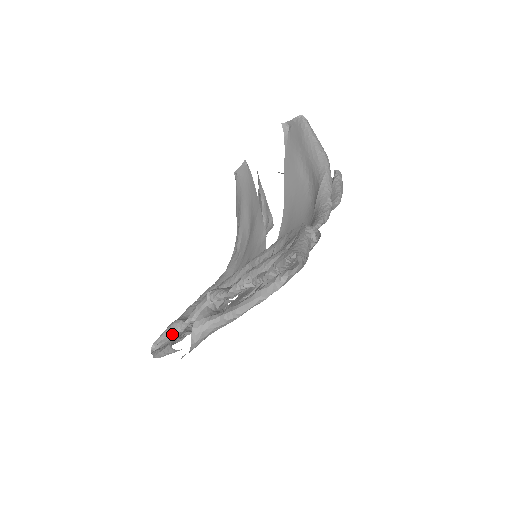
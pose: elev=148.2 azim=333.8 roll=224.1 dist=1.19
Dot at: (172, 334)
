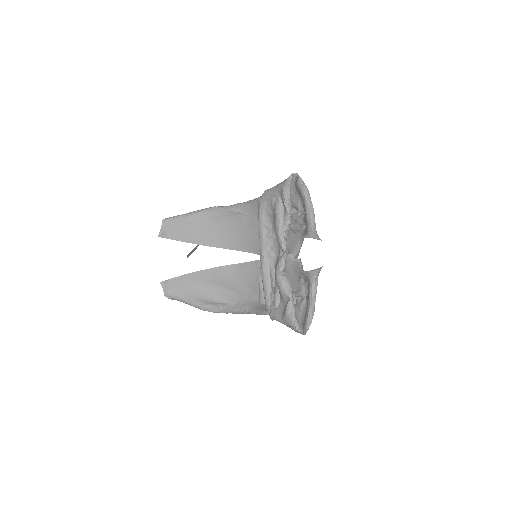
Dot at: (295, 315)
